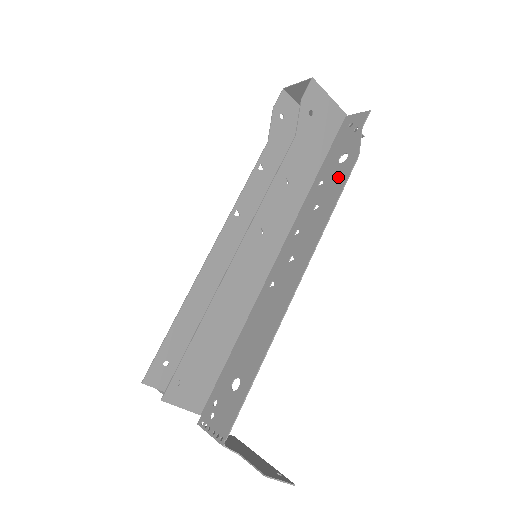
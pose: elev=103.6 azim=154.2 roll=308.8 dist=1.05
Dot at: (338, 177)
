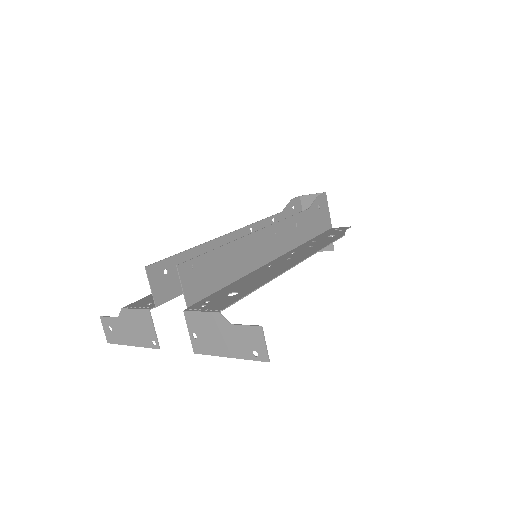
Dot at: (329, 239)
